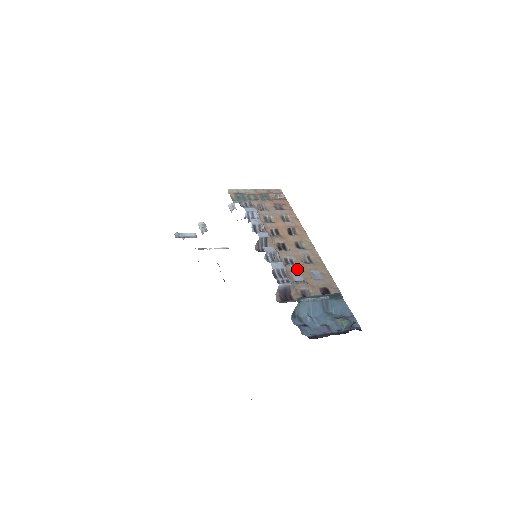
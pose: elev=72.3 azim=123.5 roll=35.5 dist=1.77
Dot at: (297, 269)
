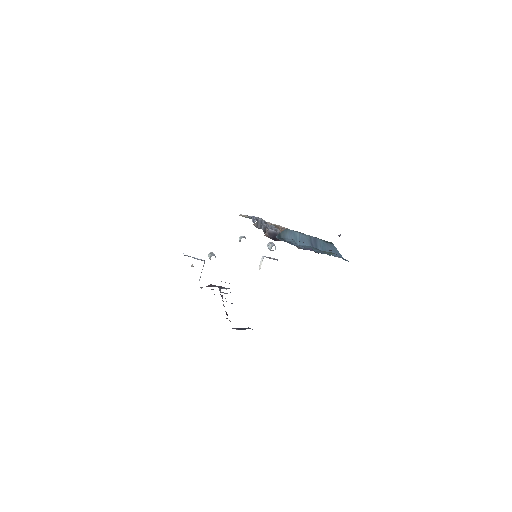
Dot at: occluded
